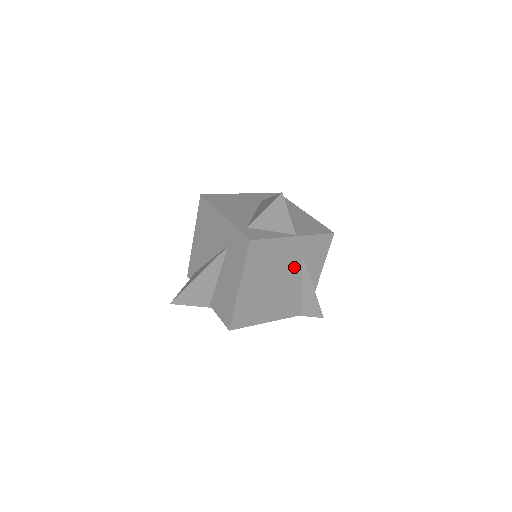
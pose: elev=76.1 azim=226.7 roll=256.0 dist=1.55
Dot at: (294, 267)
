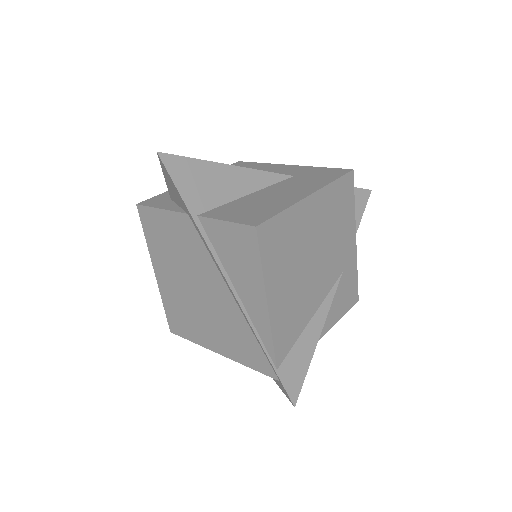
Dot at: (330, 274)
